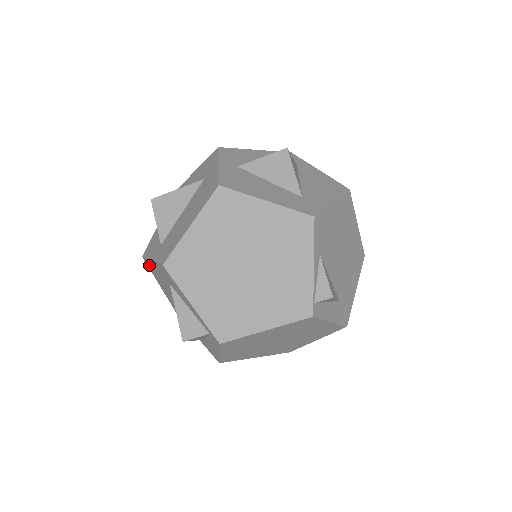
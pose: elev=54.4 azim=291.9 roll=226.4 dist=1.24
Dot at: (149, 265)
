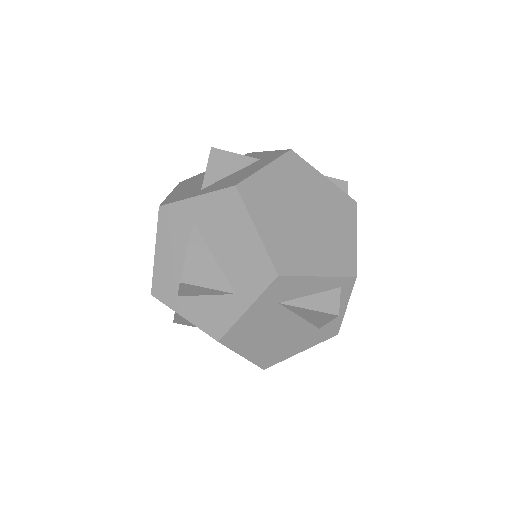
Dot at: (232, 337)
